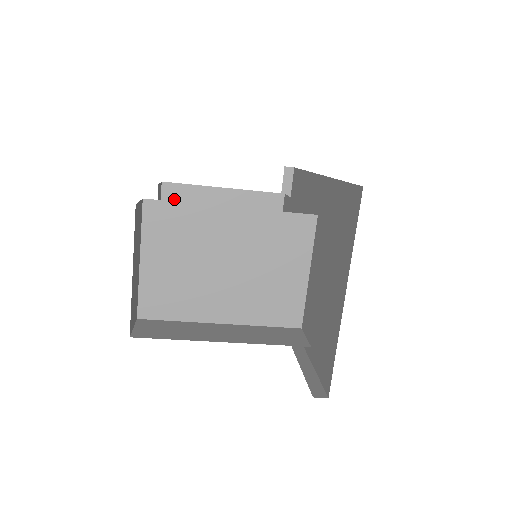
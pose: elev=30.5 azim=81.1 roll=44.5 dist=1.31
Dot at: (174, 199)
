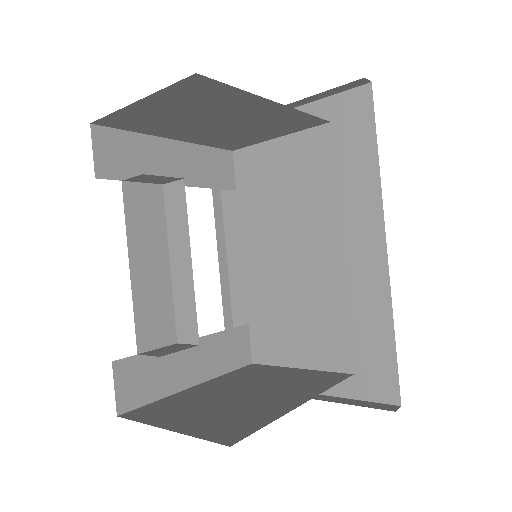
Dot at: (193, 90)
